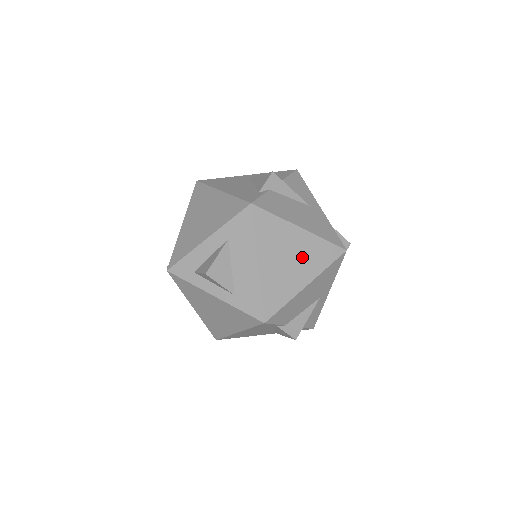
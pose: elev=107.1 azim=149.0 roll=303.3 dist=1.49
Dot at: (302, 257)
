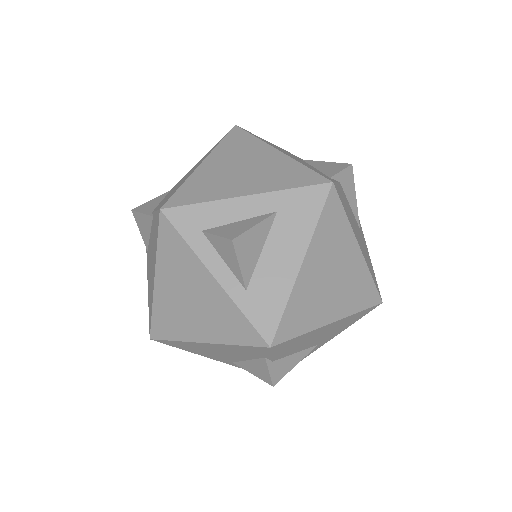
Dot at: (344, 284)
